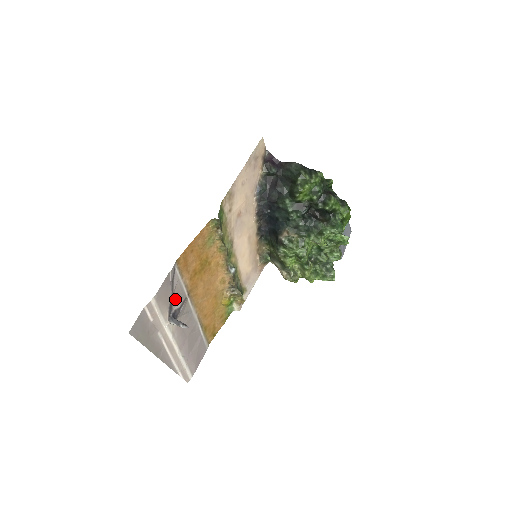
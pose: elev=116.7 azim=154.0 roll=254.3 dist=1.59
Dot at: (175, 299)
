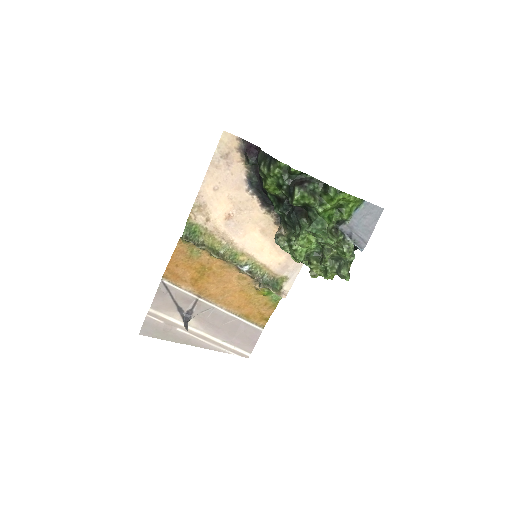
Dot at: (182, 303)
